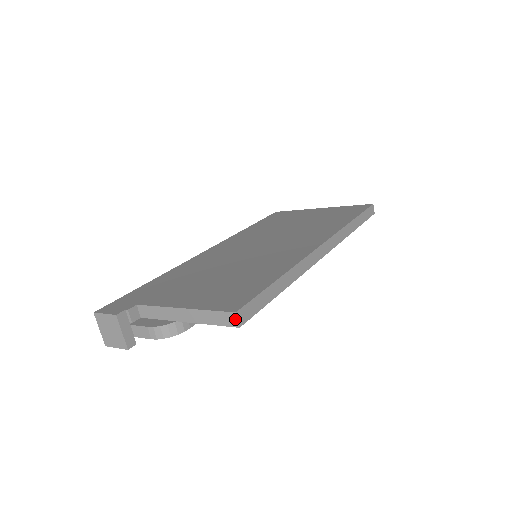
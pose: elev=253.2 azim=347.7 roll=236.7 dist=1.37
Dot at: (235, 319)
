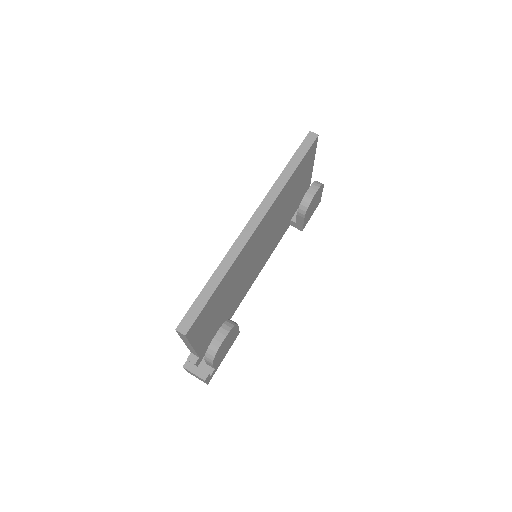
Dot at: (180, 333)
